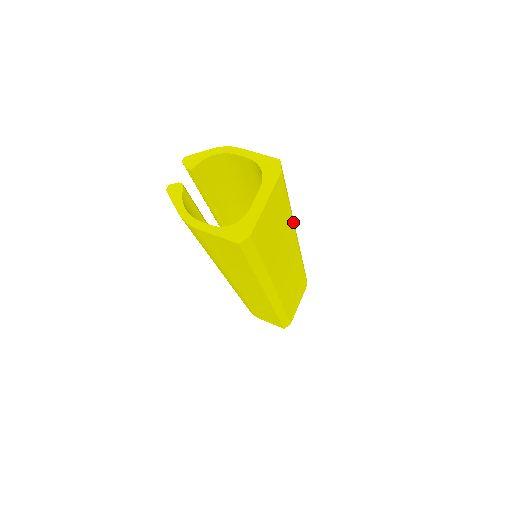
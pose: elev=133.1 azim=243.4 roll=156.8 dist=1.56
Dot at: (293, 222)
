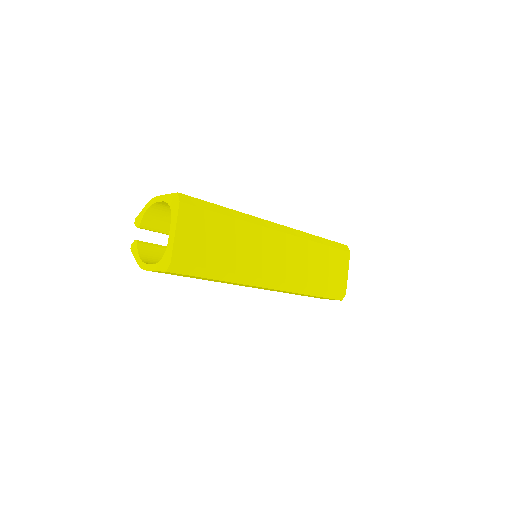
Dot at: (250, 221)
